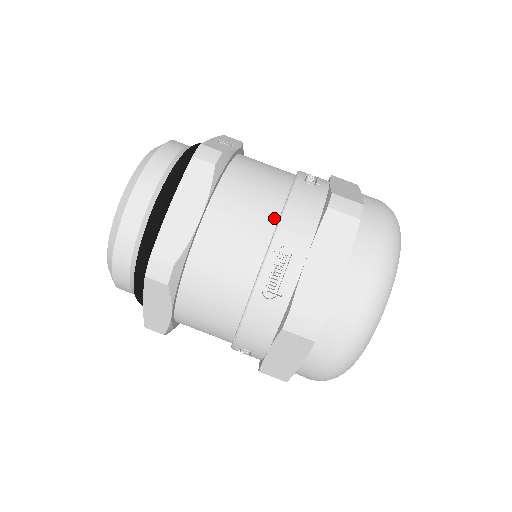
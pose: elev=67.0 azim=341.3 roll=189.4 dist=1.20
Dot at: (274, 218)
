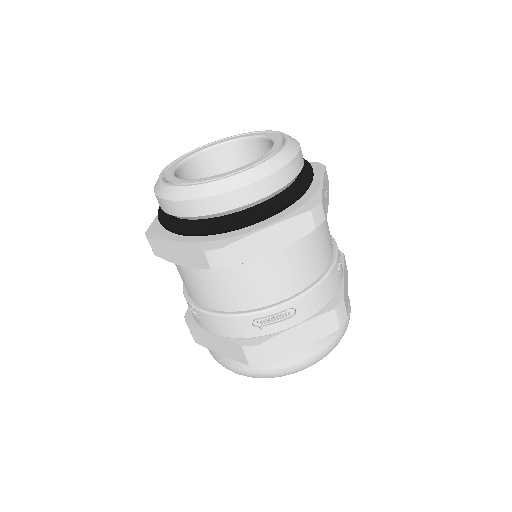
Dot at: (305, 285)
